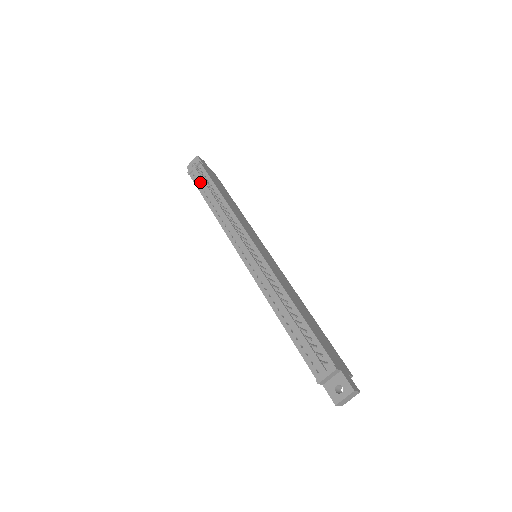
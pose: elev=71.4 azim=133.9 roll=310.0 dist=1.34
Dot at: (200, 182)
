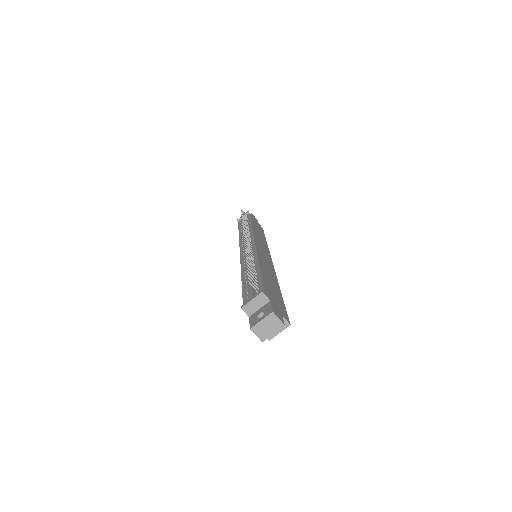
Dot at: occluded
